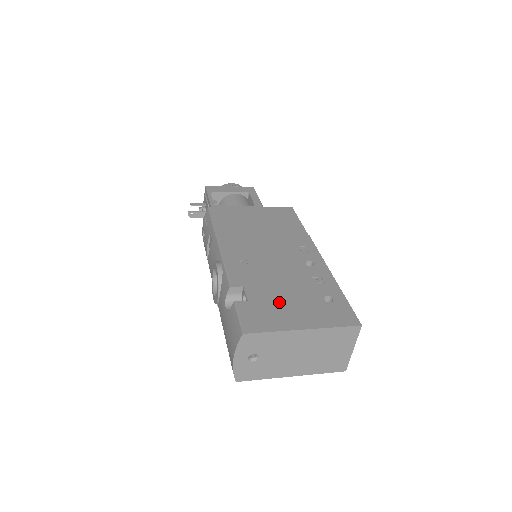
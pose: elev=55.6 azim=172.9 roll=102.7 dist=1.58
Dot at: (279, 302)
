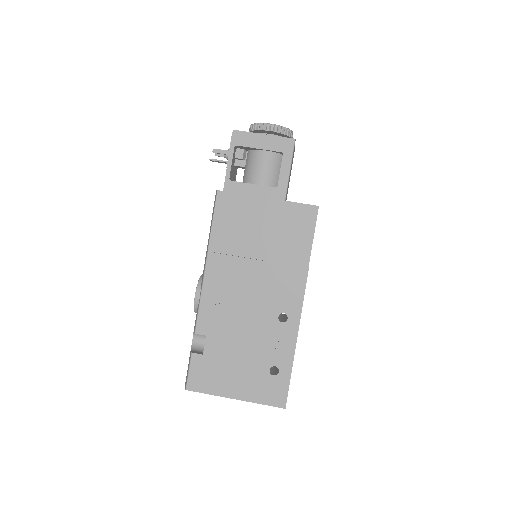
Dot at: (228, 364)
